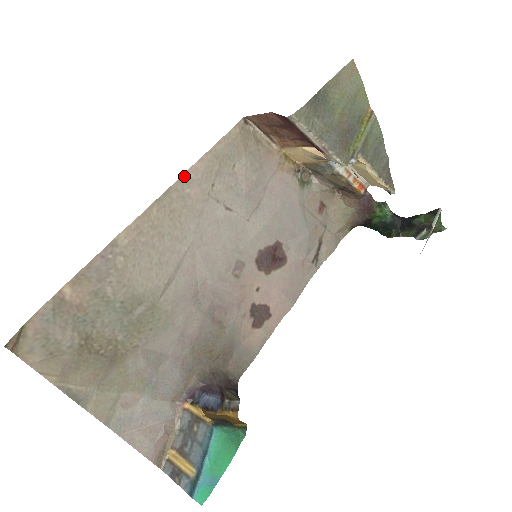
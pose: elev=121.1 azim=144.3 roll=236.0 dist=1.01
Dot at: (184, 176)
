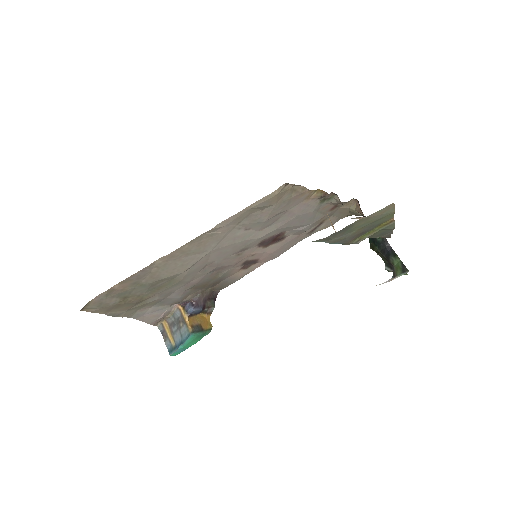
Dot at: (217, 226)
